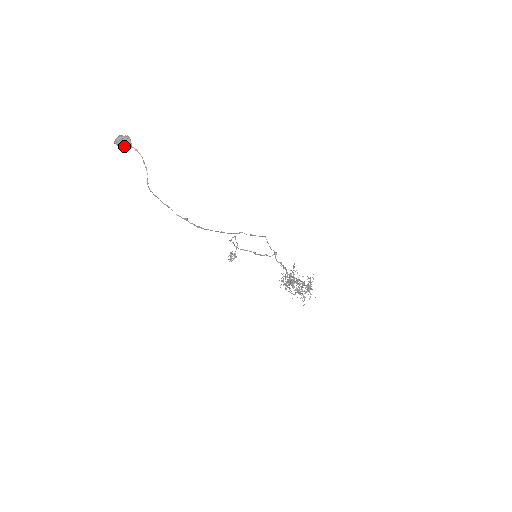
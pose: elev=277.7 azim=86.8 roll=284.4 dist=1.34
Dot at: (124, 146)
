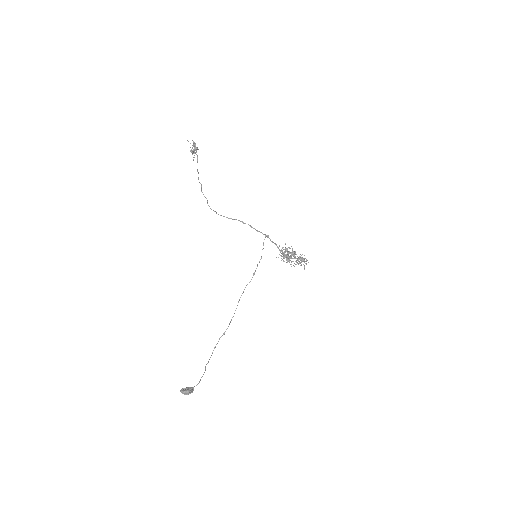
Dot at: occluded
